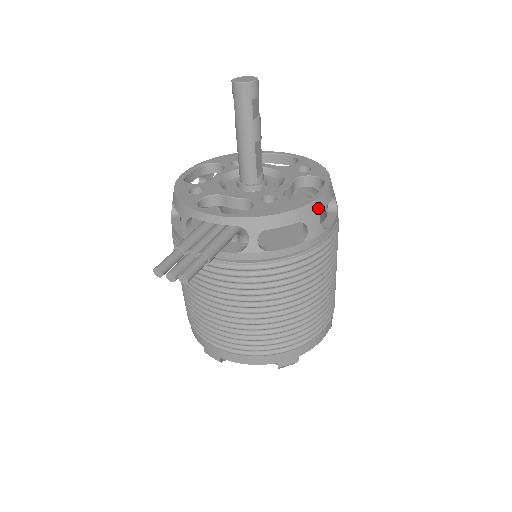
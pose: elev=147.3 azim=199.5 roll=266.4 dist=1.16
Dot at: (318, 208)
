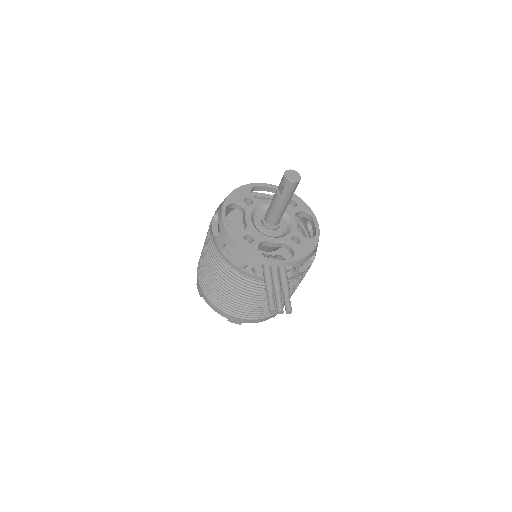
Dot at: occluded
